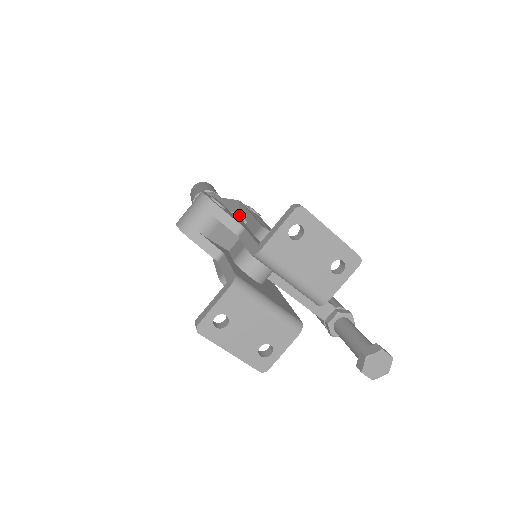
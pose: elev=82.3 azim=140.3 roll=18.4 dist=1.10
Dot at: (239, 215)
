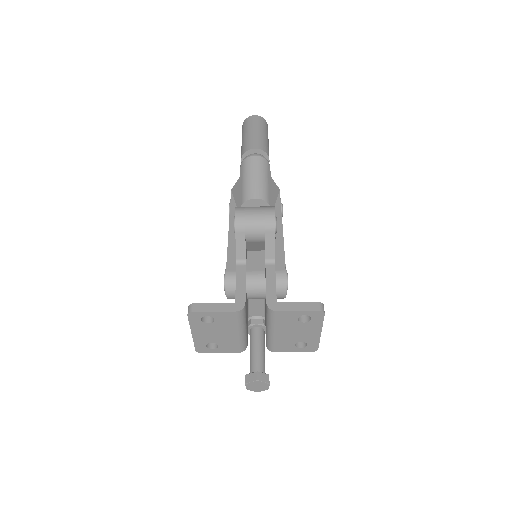
Dot at: occluded
